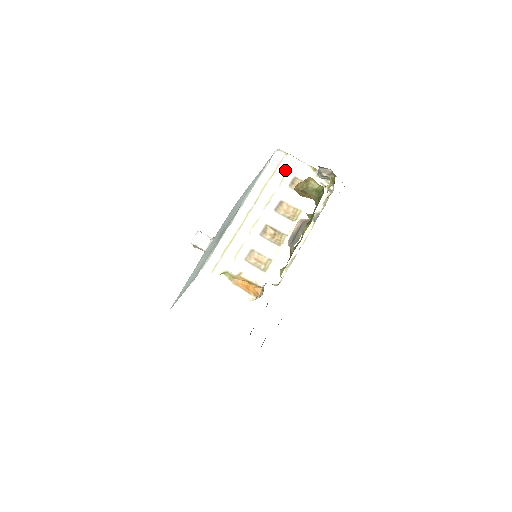
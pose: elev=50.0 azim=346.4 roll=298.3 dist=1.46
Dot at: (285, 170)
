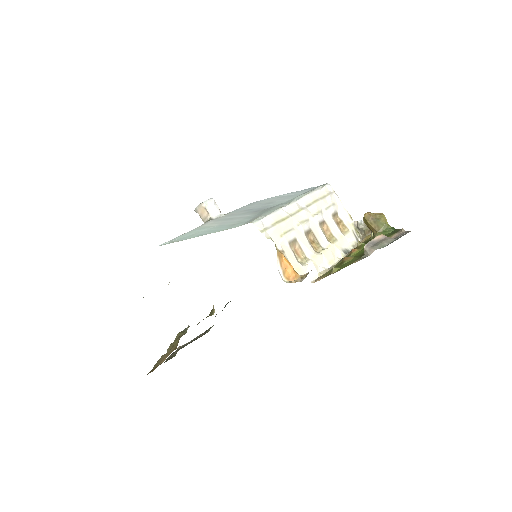
Dot at: (332, 202)
